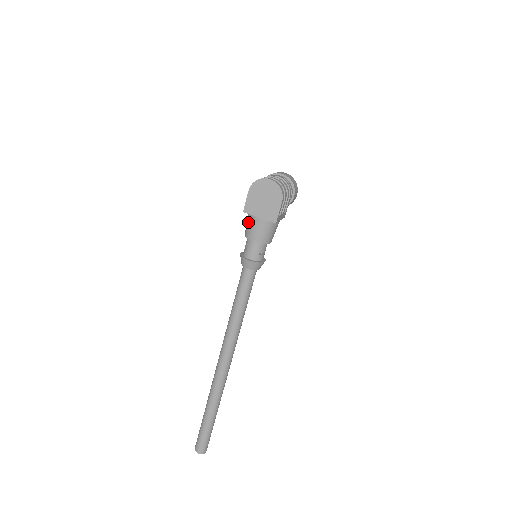
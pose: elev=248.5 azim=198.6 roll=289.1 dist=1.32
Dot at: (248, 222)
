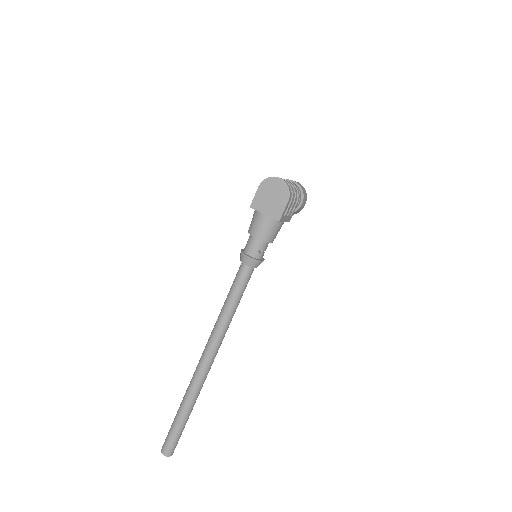
Dot at: (253, 218)
